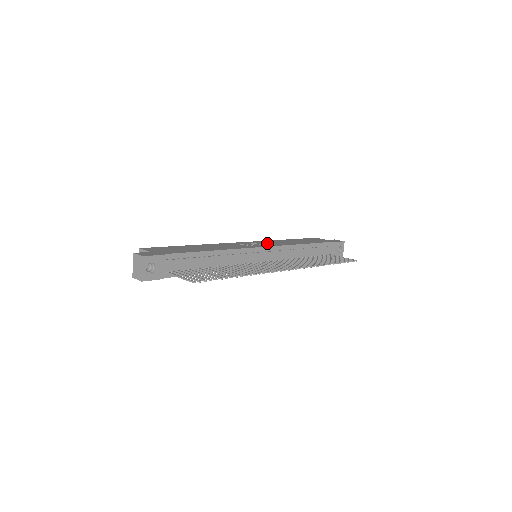
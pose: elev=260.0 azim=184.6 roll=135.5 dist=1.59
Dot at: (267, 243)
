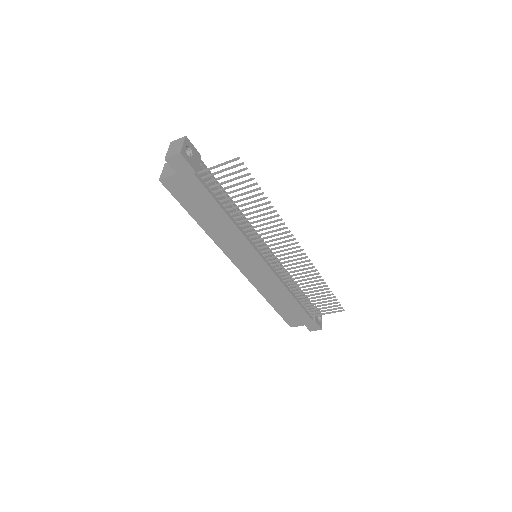
Dot at: occluded
